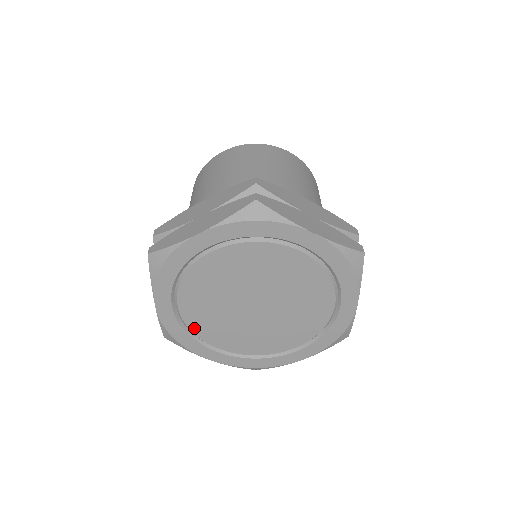
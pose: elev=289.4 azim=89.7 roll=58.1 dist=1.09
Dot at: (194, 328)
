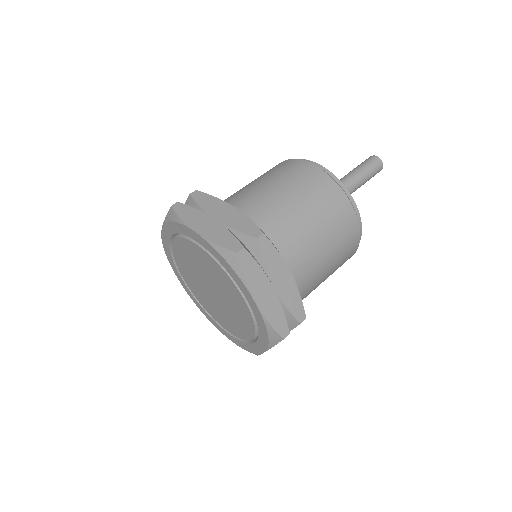
Dot at: (177, 260)
